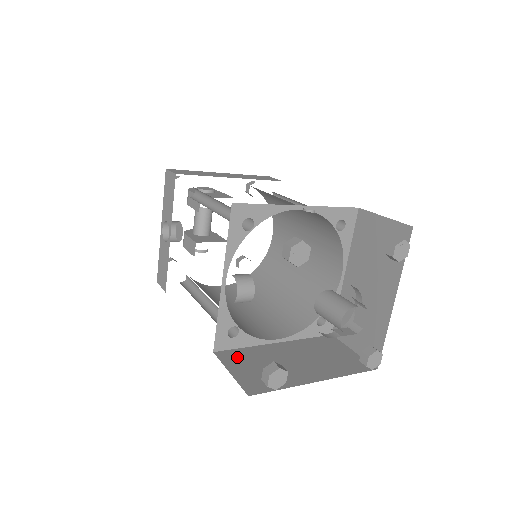
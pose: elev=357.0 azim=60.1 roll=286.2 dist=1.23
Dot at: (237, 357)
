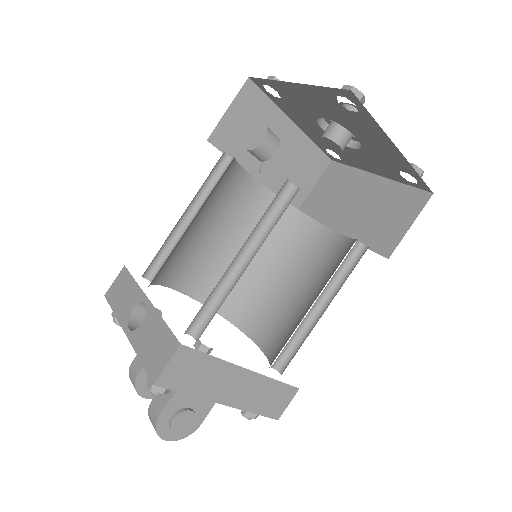
Dot at: occluded
